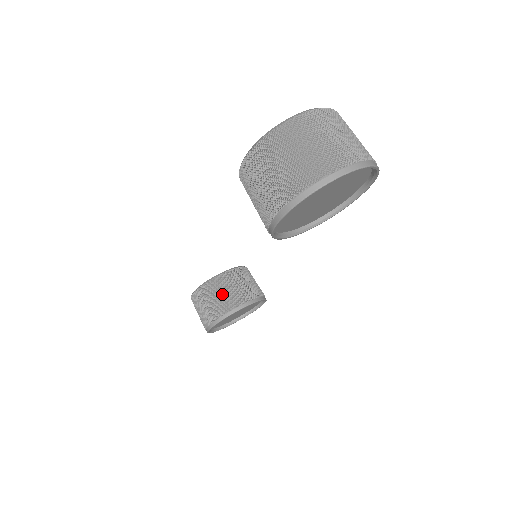
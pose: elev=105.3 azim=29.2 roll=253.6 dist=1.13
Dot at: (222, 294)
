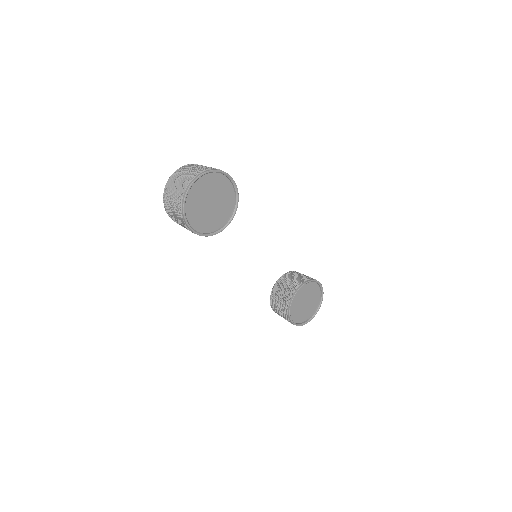
Dot at: (281, 295)
